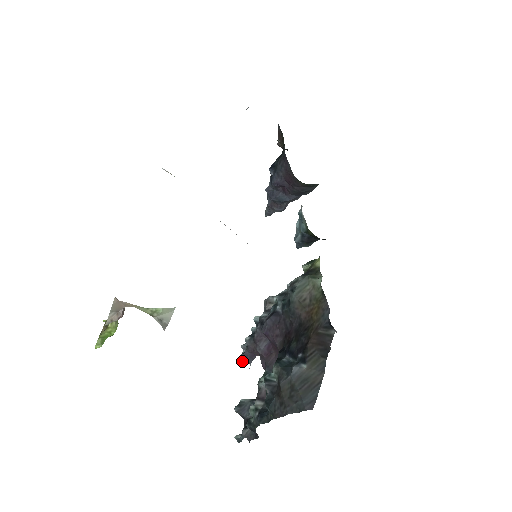
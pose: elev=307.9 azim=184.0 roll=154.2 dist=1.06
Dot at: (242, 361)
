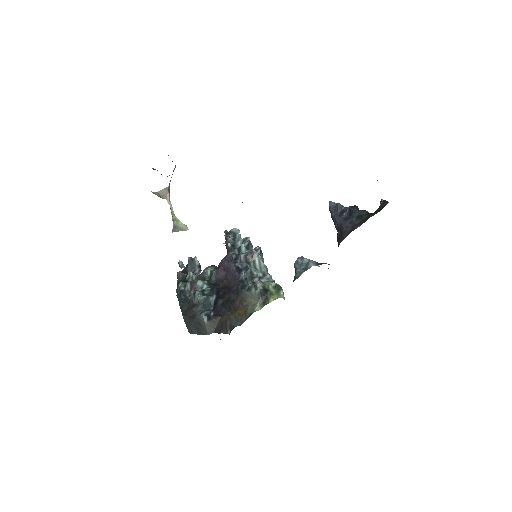
Dot at: occluded
